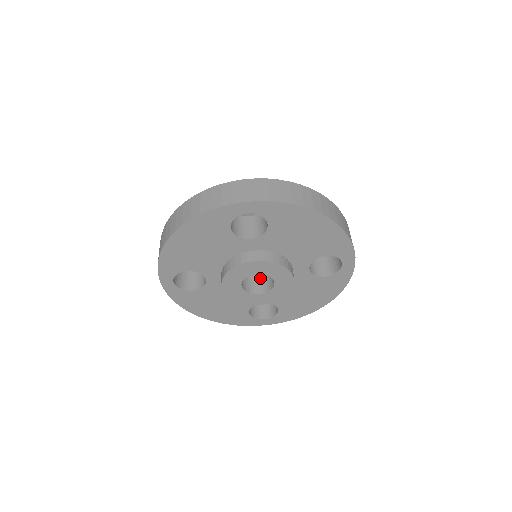
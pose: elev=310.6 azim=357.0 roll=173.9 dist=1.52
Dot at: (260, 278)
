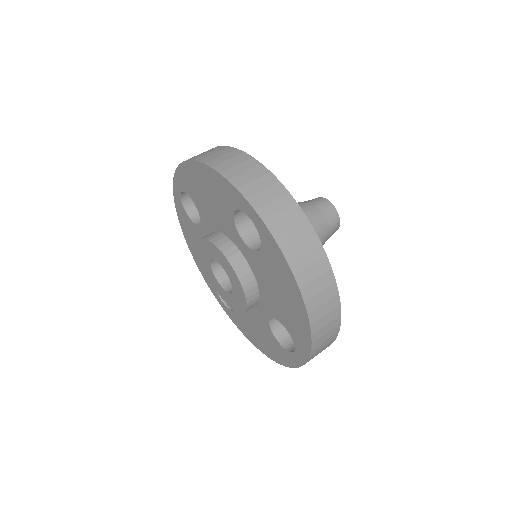
Dot at: occluded
